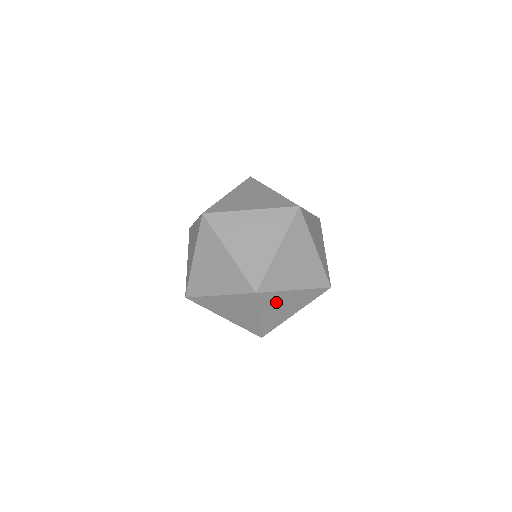
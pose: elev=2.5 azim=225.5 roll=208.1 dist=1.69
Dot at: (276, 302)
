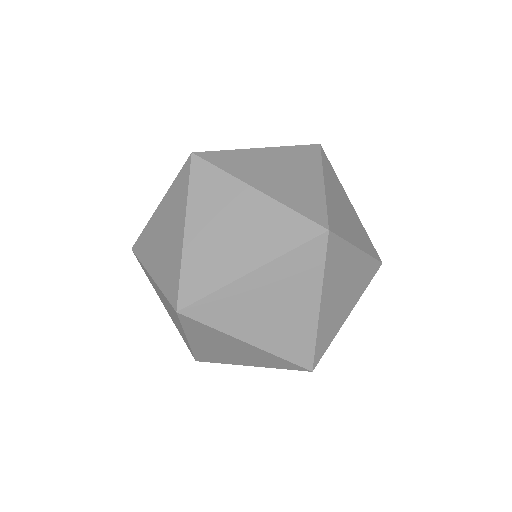
Dot at: occluded
